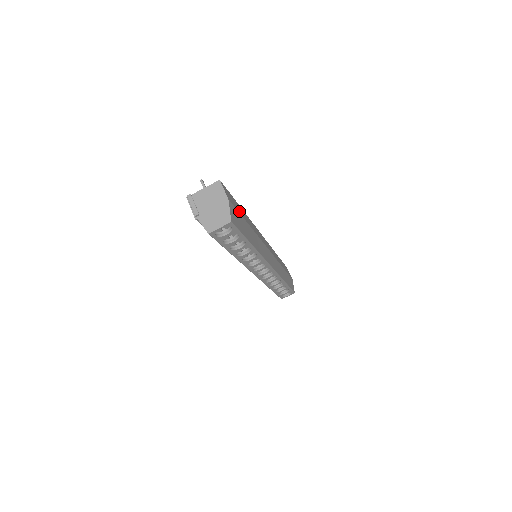
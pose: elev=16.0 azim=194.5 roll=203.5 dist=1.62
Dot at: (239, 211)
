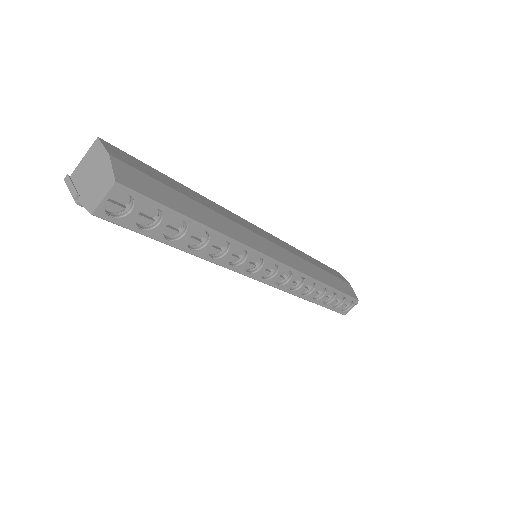
Dot at: (158, 179)
